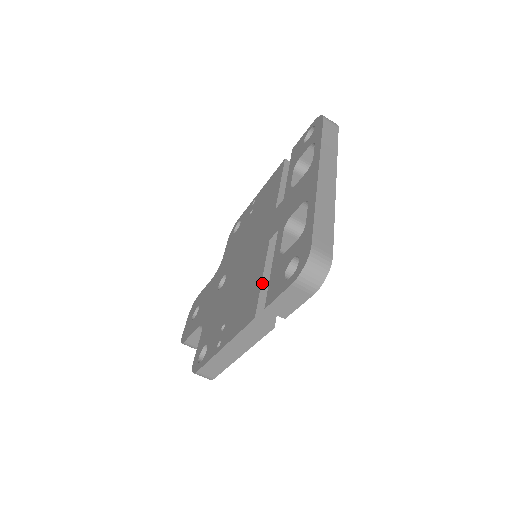
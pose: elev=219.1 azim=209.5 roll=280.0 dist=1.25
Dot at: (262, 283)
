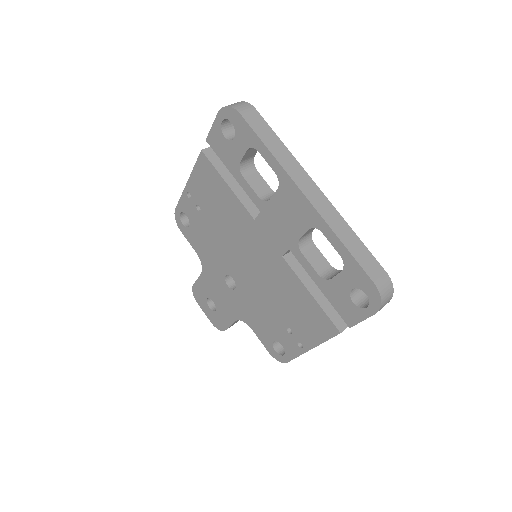
Dot at: (317, 301)
